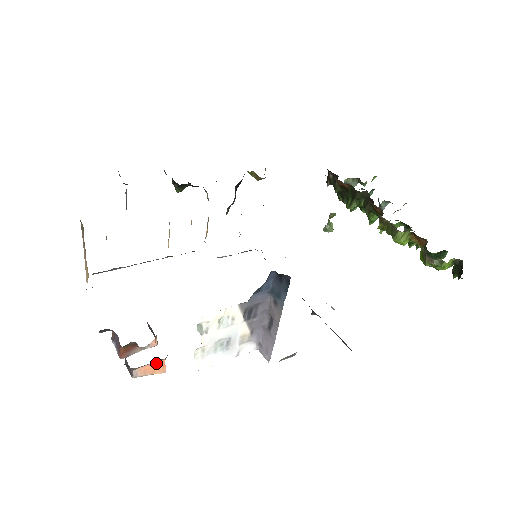
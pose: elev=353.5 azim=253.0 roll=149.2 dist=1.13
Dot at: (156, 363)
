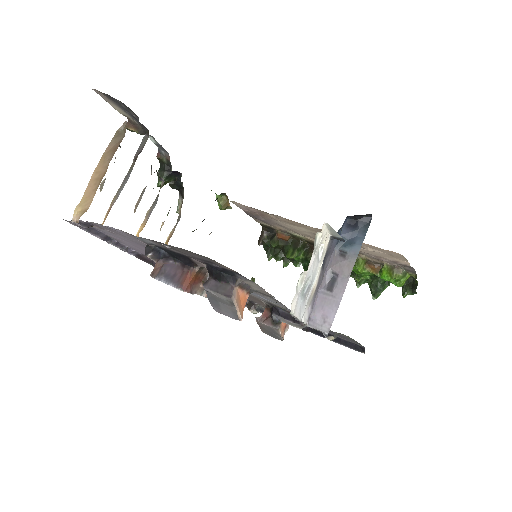
Dot at: (243, 295)
